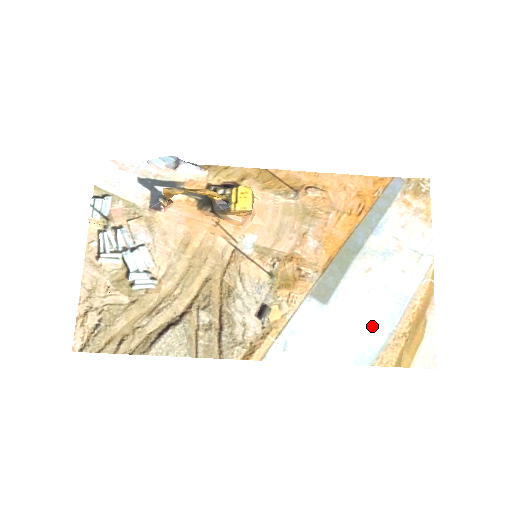
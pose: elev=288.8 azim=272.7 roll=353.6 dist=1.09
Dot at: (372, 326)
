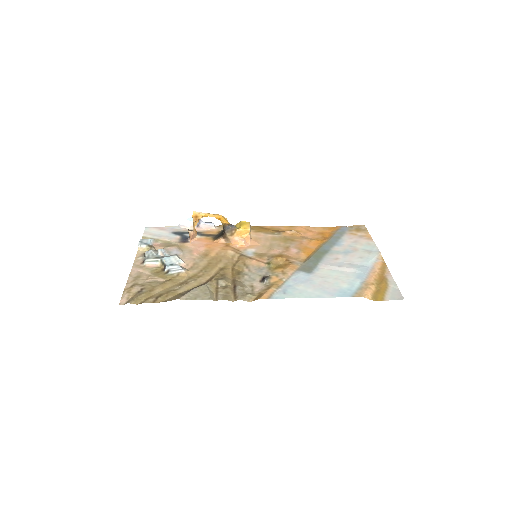
Dot at: (347, 280)
